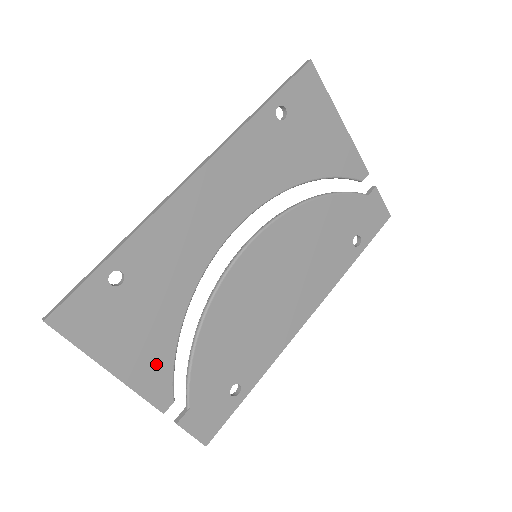
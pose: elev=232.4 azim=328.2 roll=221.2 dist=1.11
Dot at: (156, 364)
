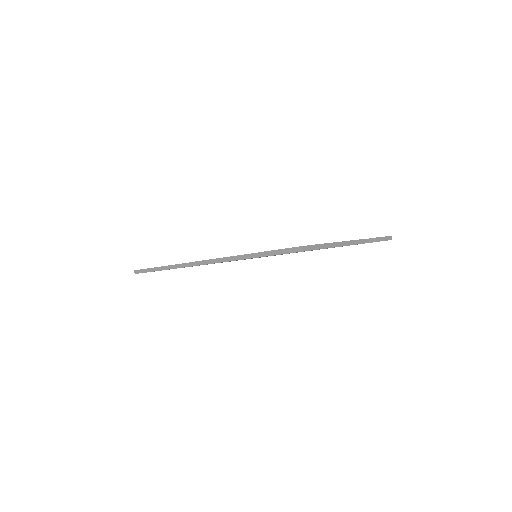
Dot at: occluded
